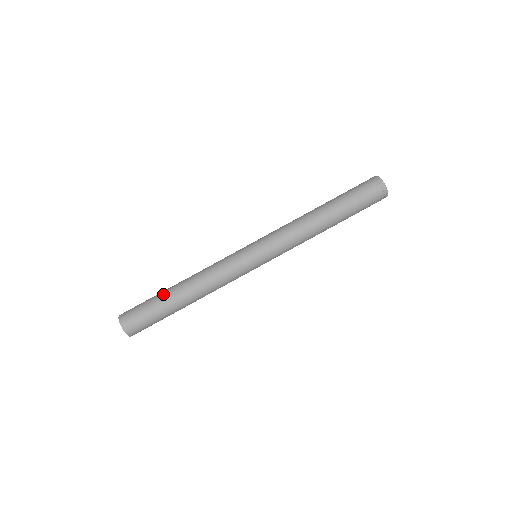
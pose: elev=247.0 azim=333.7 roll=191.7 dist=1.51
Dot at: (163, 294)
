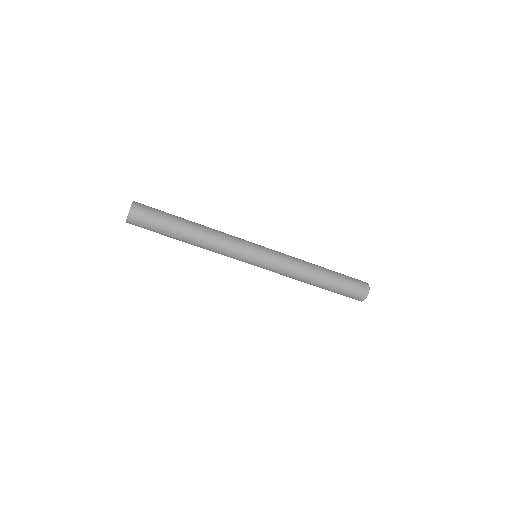
Dot at: (177, 221)
